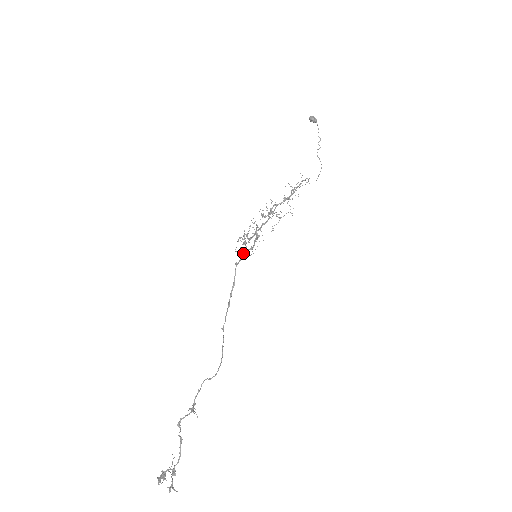
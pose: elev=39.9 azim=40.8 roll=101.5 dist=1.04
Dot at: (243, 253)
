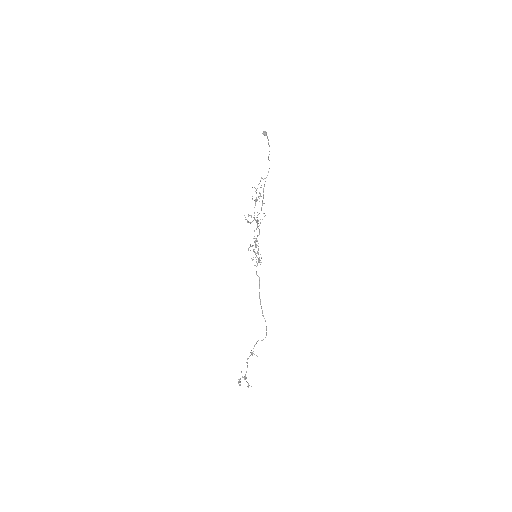
Dot at: (257, 265)
